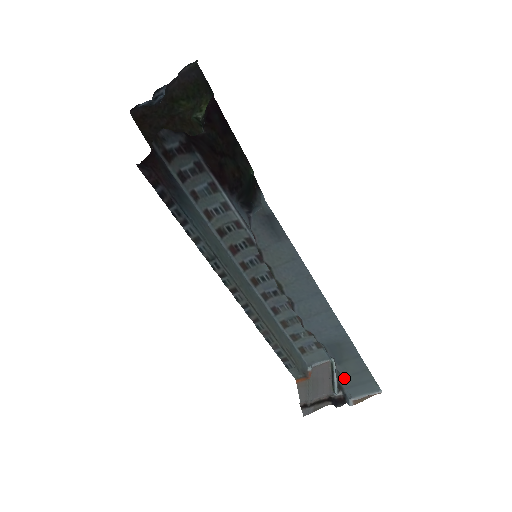
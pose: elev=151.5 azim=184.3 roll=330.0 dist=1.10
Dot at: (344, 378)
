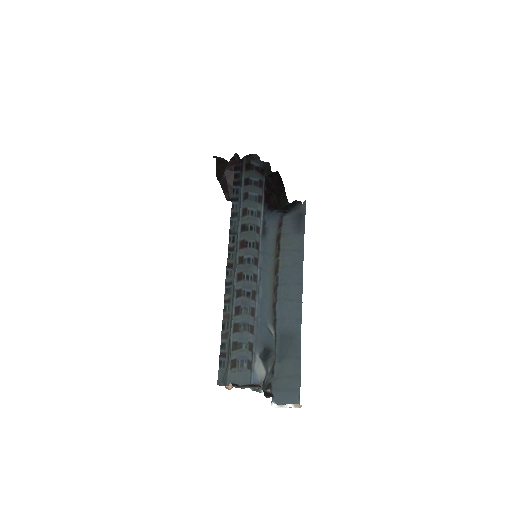
Dot at: (276, 379)
